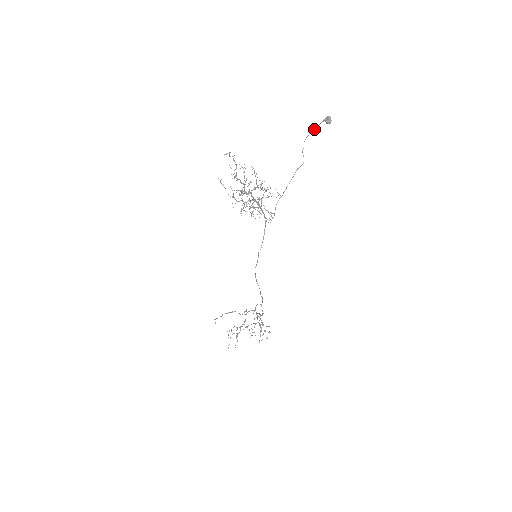
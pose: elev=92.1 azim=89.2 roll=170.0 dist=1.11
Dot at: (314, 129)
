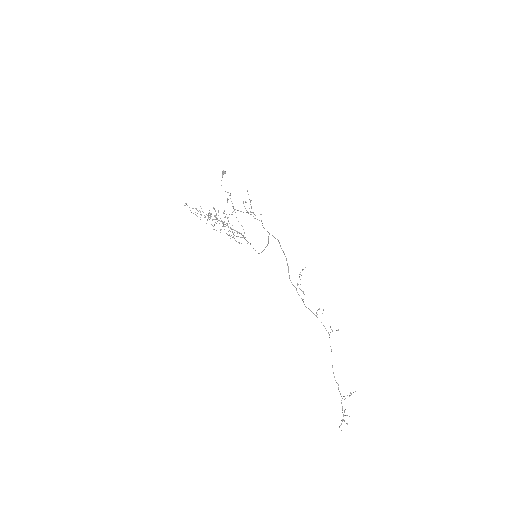
Dot at: (221, 180)
